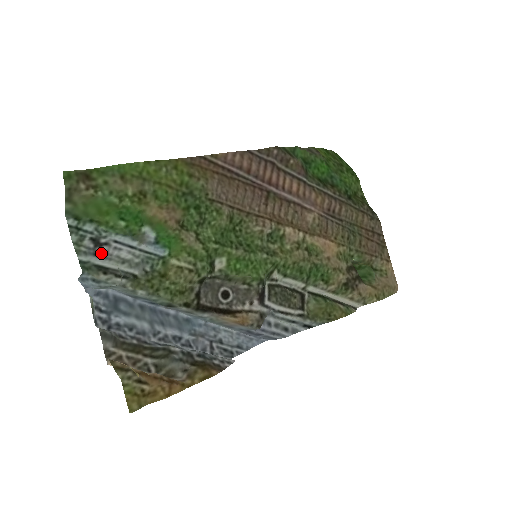
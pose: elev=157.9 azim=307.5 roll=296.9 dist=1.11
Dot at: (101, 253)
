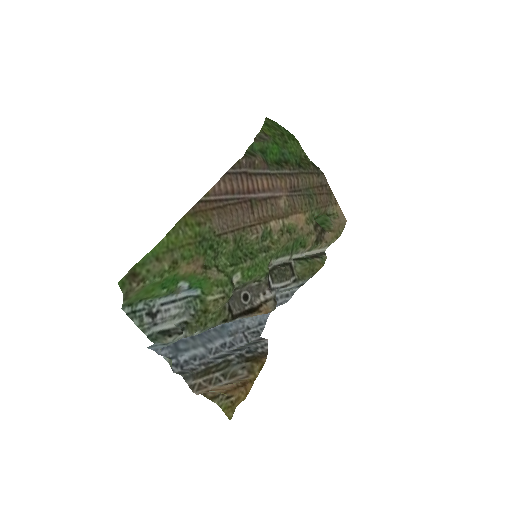
Dot at: (158, 321)
